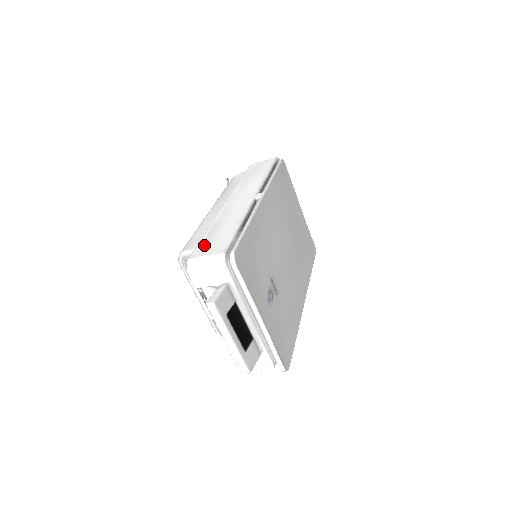
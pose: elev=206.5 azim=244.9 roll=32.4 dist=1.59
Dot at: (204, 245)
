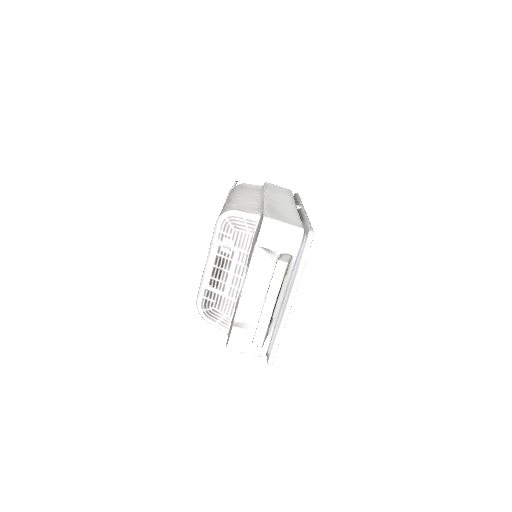
Dot at: (274, 214)
